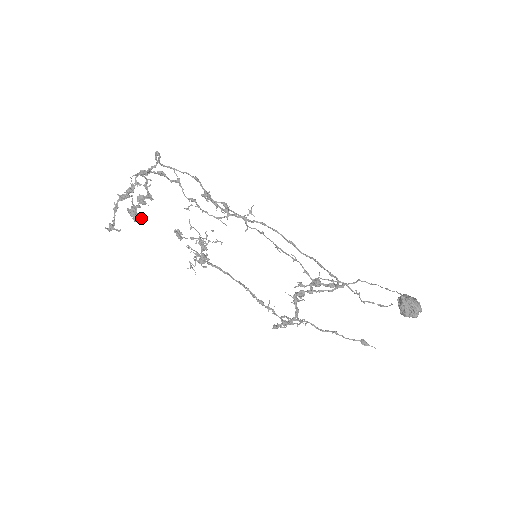
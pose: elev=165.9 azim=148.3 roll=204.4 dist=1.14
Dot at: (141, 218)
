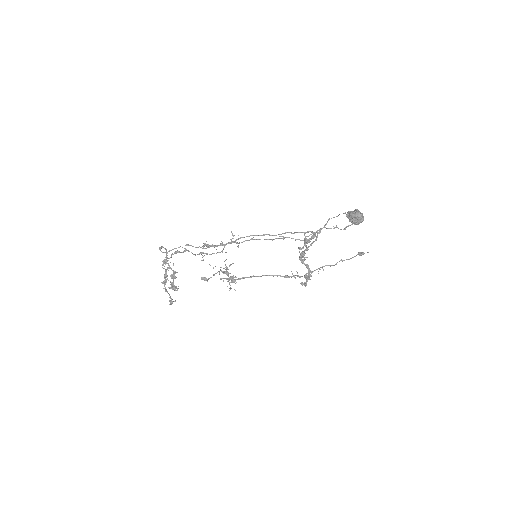
Dot at: occluded
